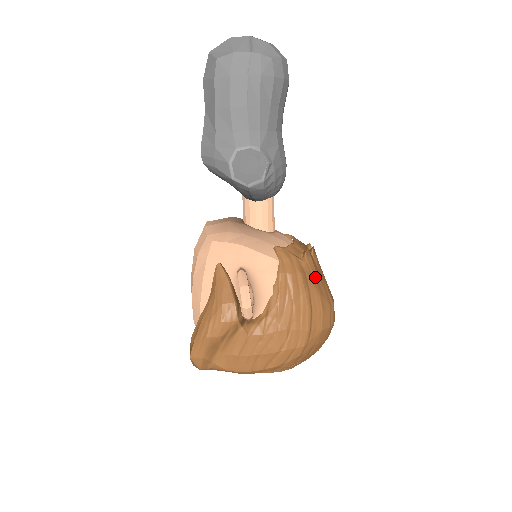
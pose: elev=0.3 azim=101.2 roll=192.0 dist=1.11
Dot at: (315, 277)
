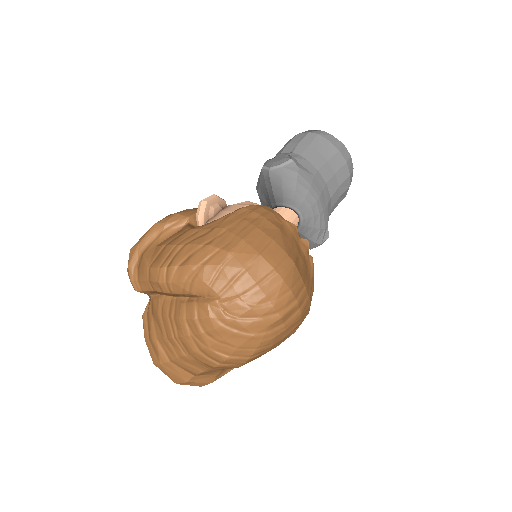
Dot at: (287, 231)
